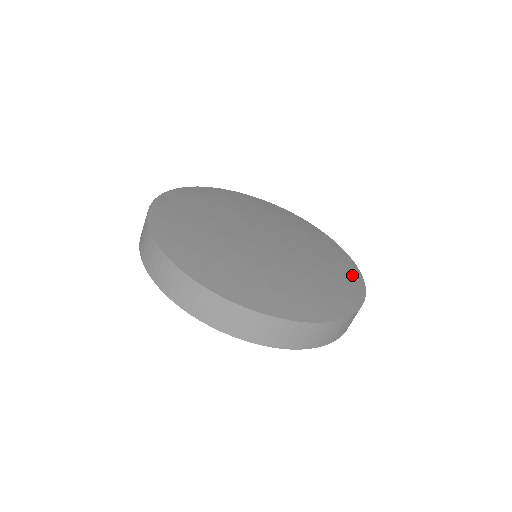
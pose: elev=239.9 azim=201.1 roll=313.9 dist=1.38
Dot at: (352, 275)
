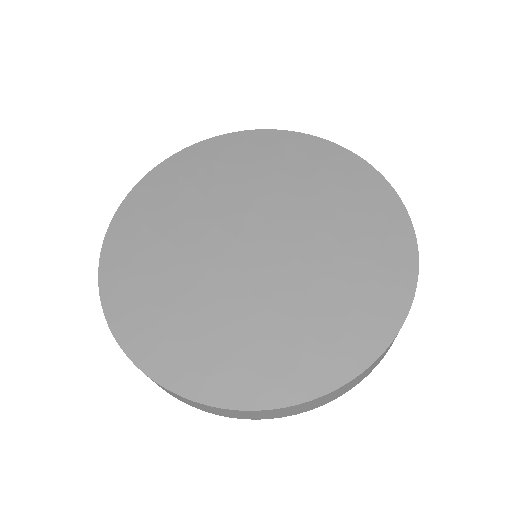
Dot at: (359, 175)
